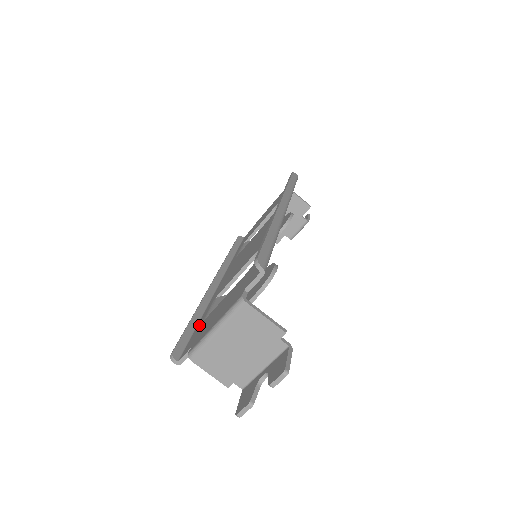
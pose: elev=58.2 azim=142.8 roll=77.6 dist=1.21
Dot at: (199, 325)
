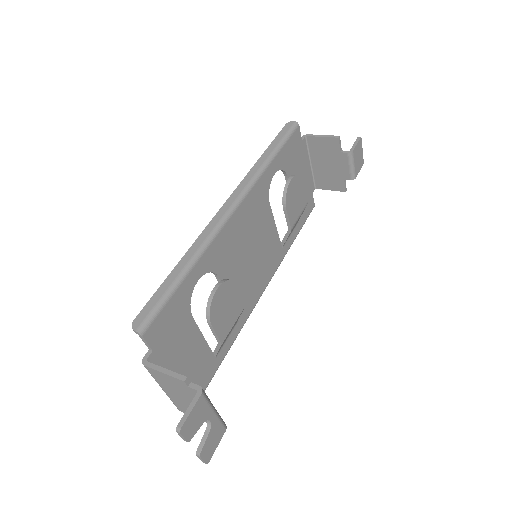
Dot at: (214, 359)
